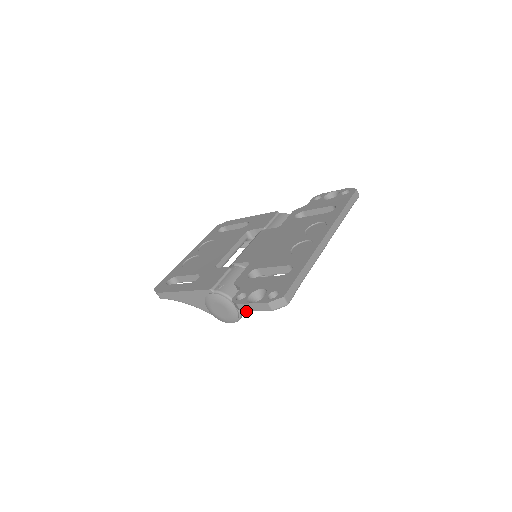
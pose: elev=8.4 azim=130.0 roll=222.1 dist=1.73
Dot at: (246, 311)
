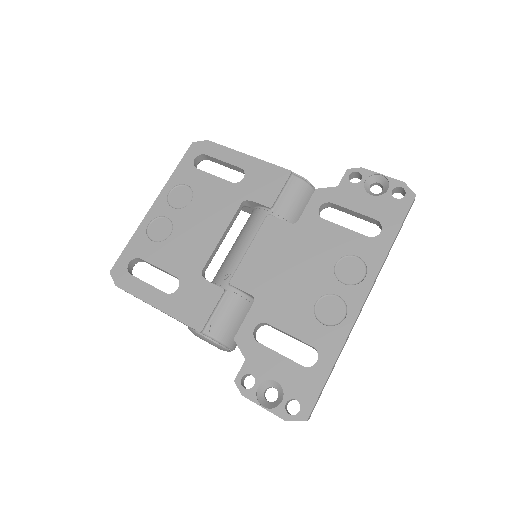
Dot at: occluded
